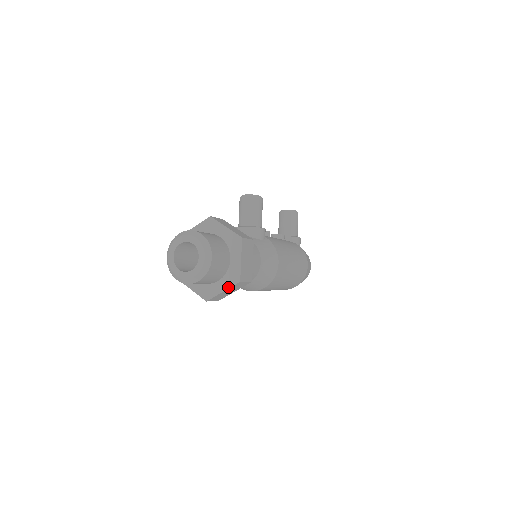
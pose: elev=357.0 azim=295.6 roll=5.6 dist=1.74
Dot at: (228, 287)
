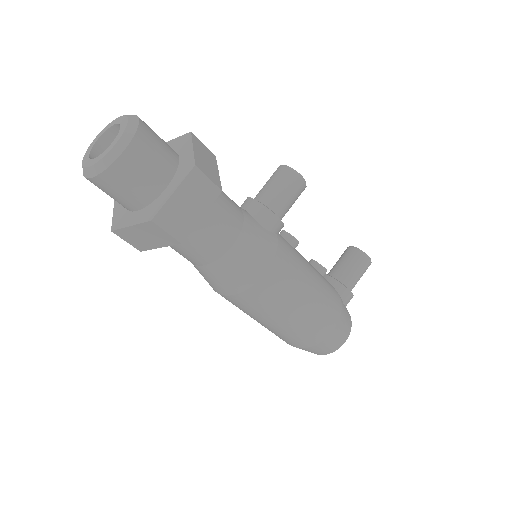
Dot at: (138, 222)
